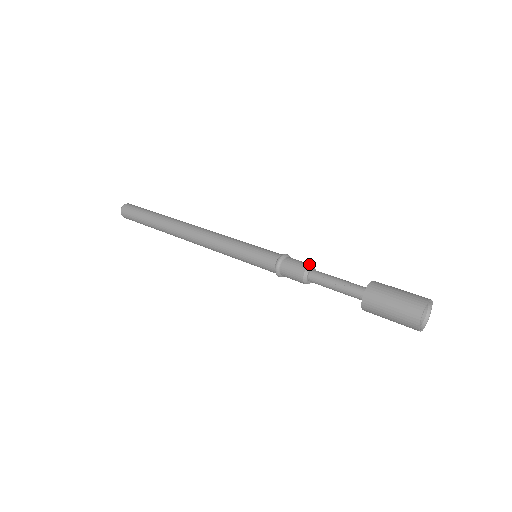
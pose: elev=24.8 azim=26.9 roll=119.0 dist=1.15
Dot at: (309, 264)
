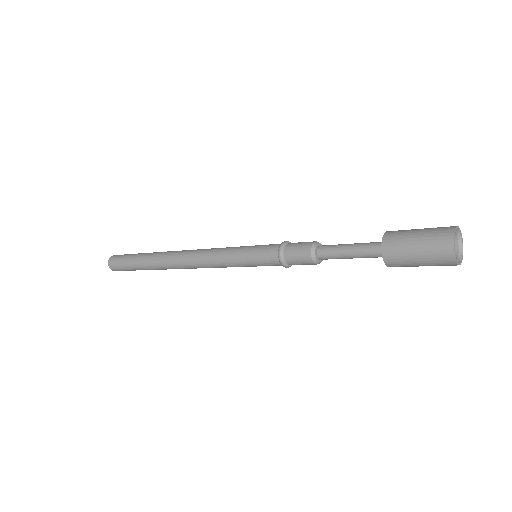
Dot at: (310, 246)
